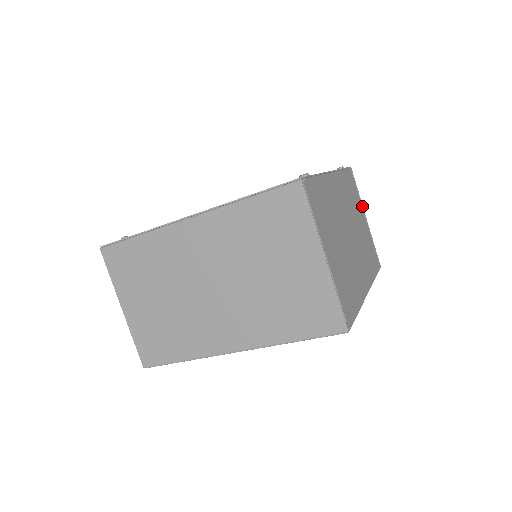
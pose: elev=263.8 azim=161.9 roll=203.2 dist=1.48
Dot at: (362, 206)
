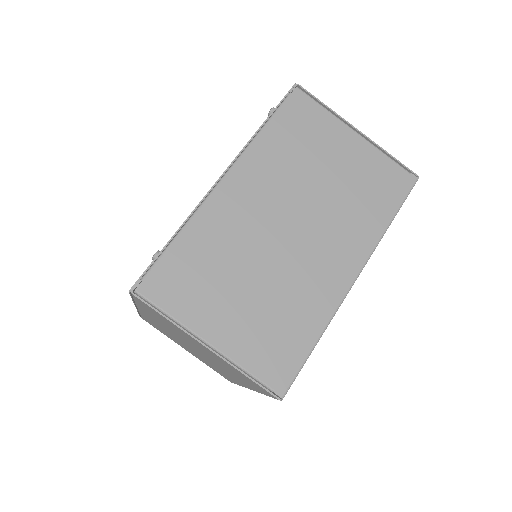
Dot at: (343, 120)
